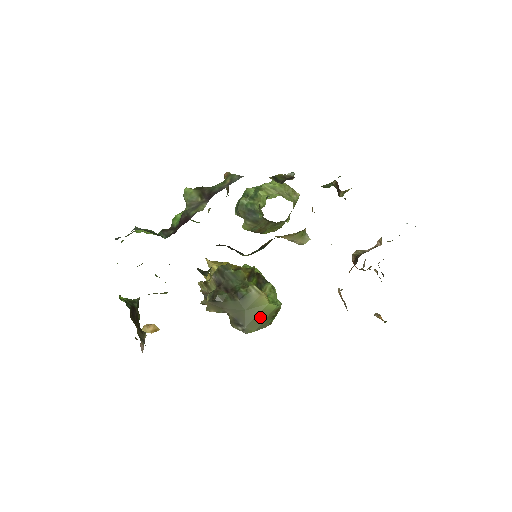
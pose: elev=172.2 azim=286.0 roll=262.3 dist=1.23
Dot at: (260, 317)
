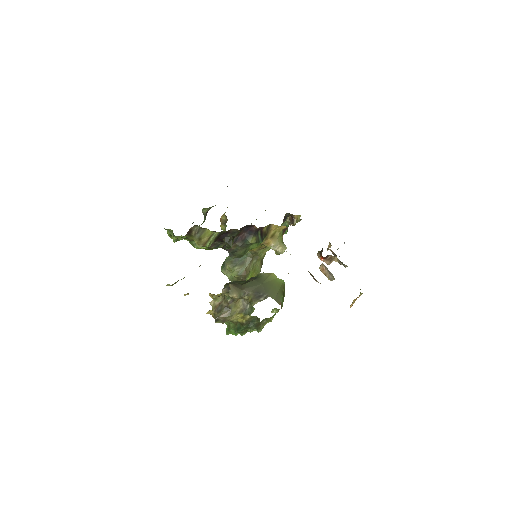
Dot at: (275, 288)
